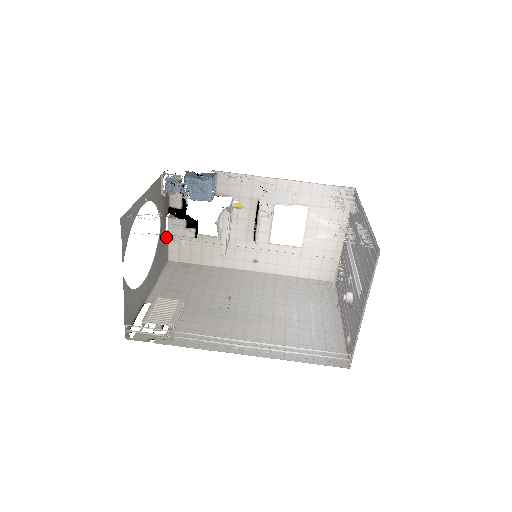
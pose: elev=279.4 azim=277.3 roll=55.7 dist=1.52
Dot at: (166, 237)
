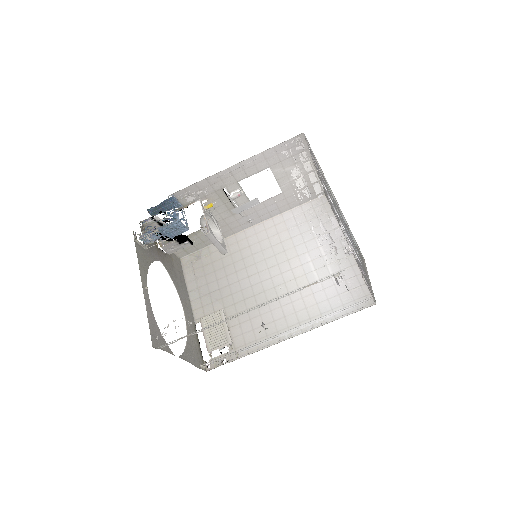
Dot at: (193, 334)
